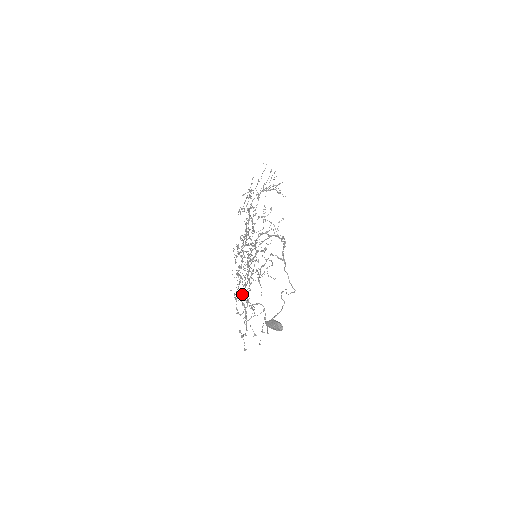
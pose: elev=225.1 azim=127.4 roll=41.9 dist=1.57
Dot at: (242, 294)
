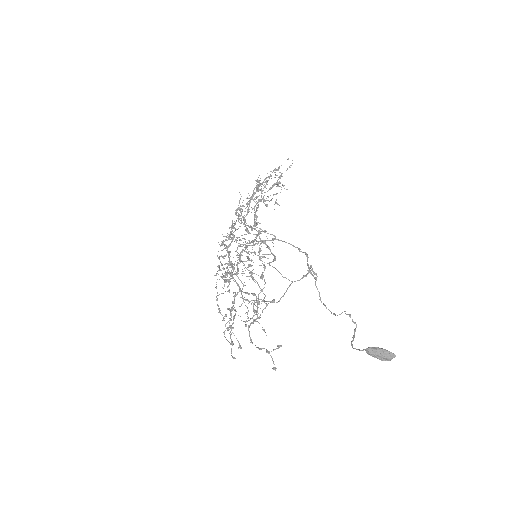
Dot at: occluded
